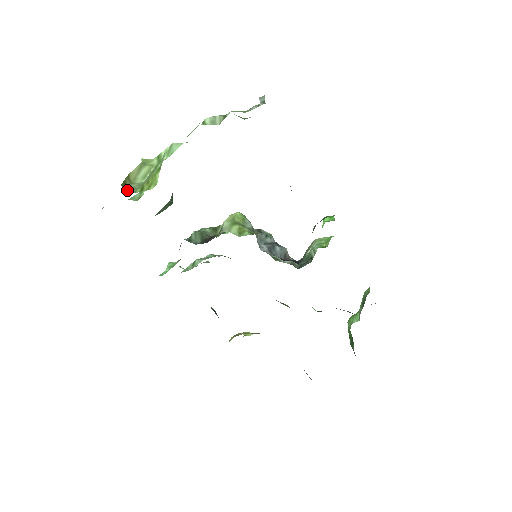
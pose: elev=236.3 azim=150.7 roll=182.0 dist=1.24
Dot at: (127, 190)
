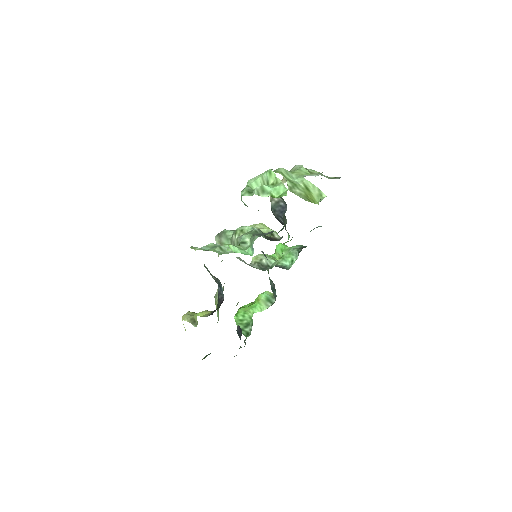
Dot at: occluded
